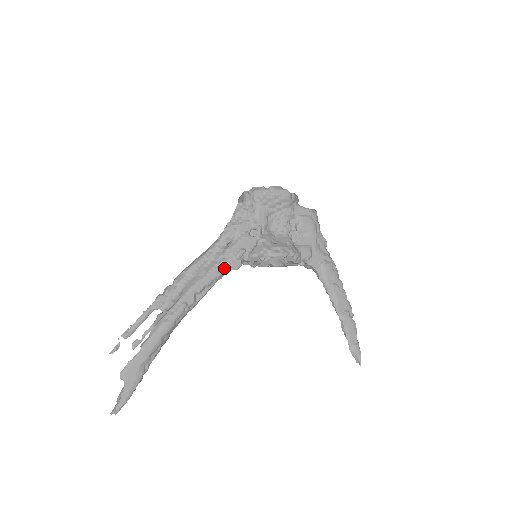
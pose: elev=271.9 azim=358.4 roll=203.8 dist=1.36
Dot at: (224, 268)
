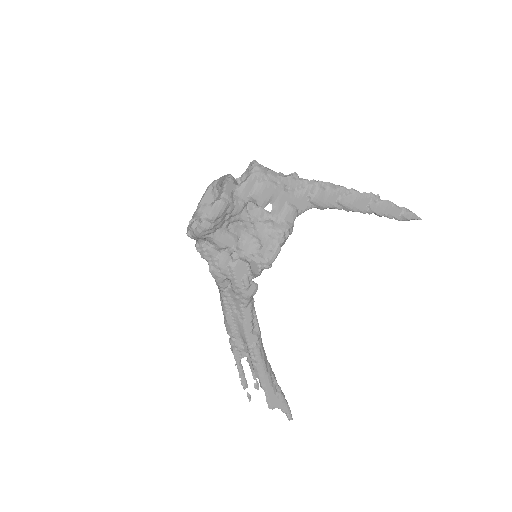
Dot at: (248, 300)
